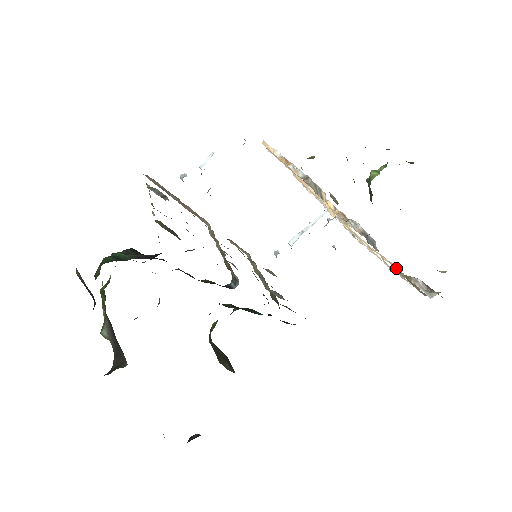
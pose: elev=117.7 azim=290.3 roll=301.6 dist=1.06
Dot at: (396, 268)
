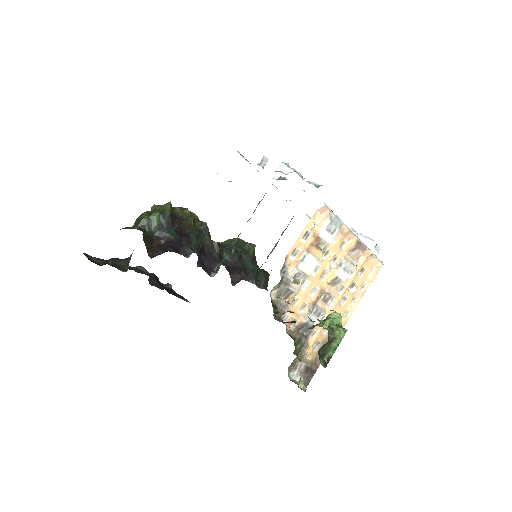
Dot at: (310, 346)
